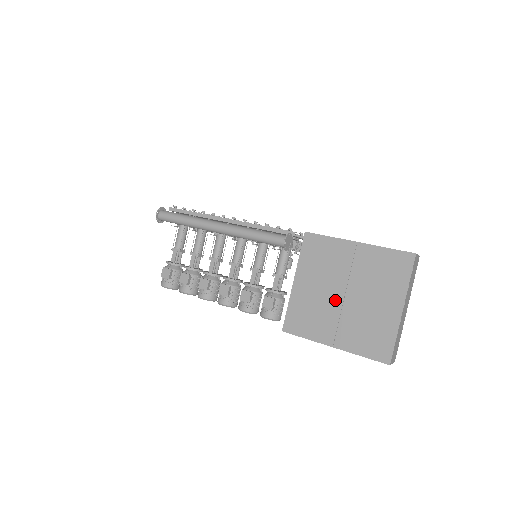
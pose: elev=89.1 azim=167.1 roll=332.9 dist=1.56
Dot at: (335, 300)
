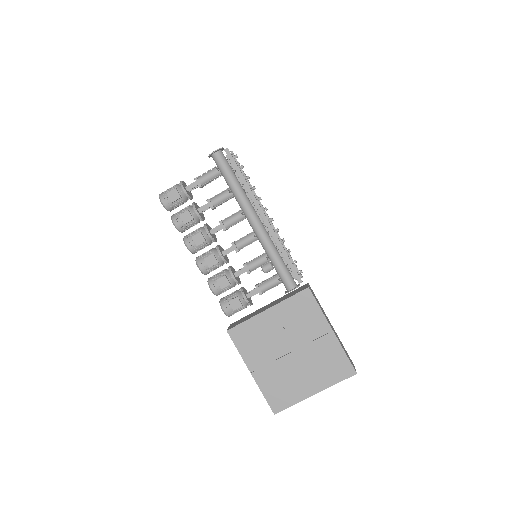
Dot at: (282, 349)
